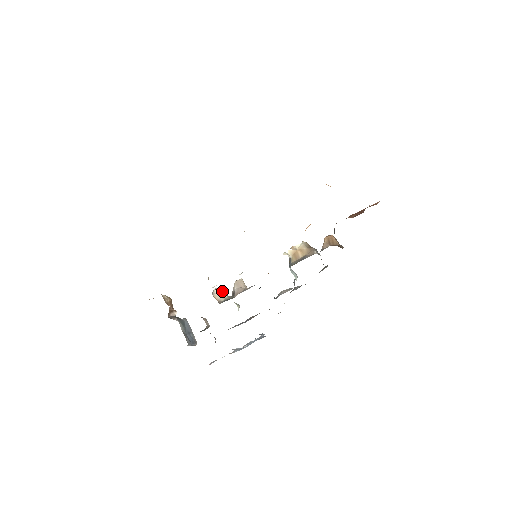
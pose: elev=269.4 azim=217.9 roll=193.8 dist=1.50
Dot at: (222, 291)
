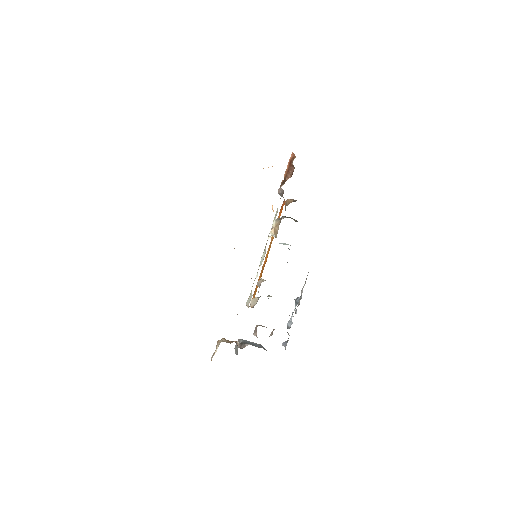
Dot at: (254, 298)
